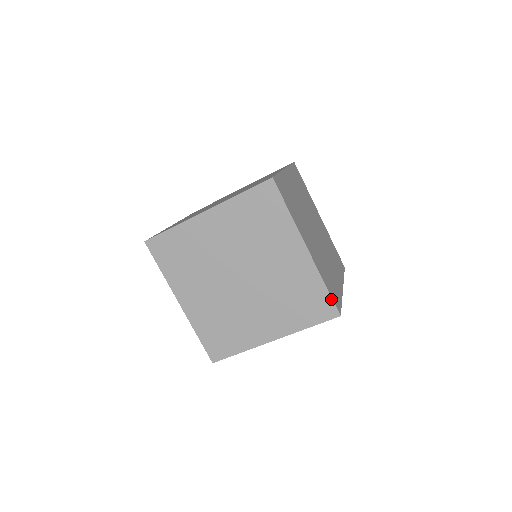
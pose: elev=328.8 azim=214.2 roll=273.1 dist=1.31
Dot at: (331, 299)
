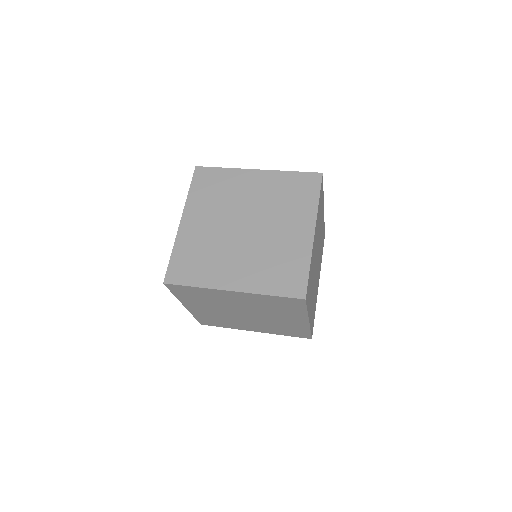
Dot at: (310, 335)
